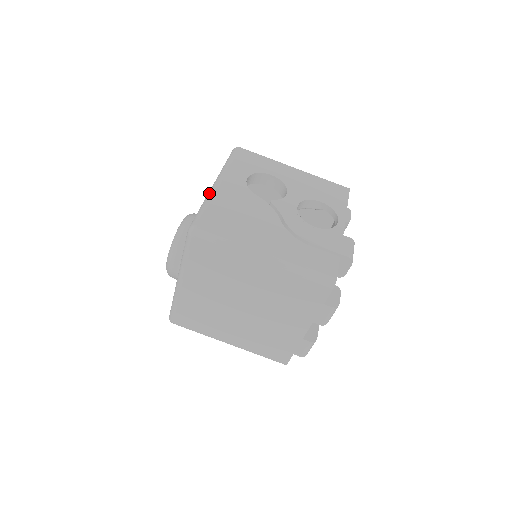
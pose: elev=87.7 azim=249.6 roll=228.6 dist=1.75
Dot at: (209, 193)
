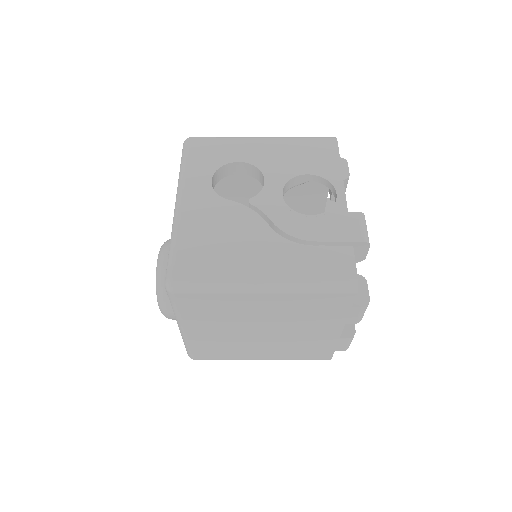
Dot at: (173, 222)
